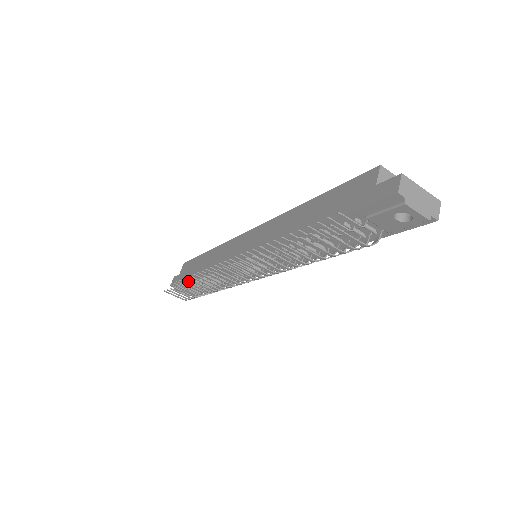
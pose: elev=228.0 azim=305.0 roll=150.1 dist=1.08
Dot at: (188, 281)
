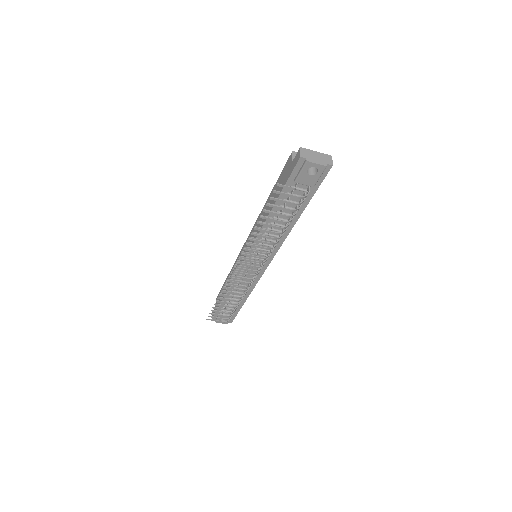
Dot at: (220, 302)
